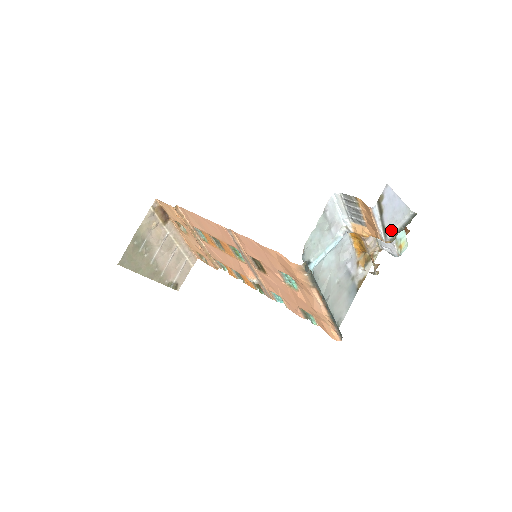
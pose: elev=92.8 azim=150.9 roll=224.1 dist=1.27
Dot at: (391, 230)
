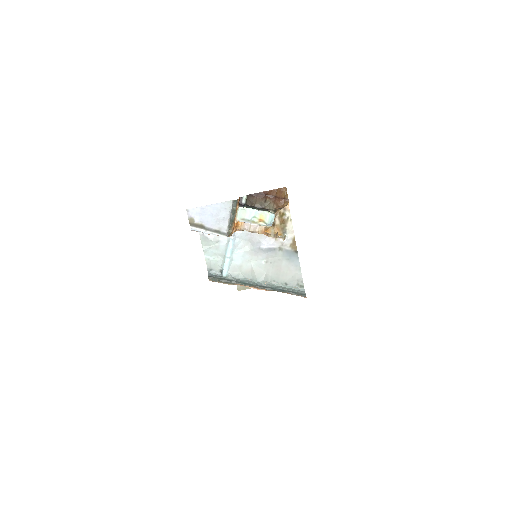
Dot at: (226, 226)
